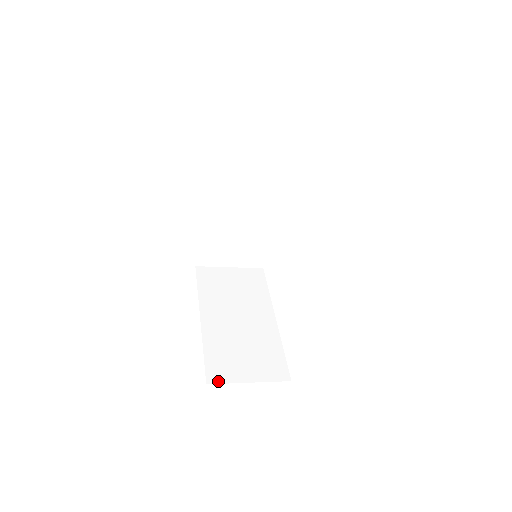
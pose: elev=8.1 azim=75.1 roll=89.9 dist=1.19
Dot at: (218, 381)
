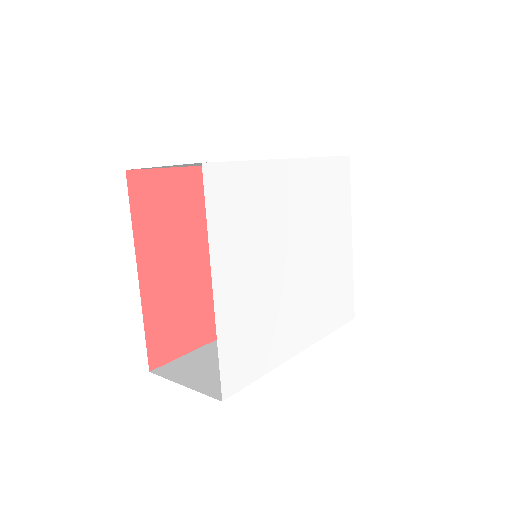
Dot at: occluded
